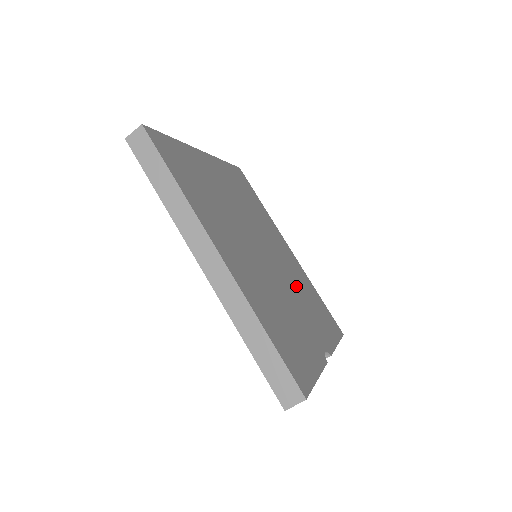
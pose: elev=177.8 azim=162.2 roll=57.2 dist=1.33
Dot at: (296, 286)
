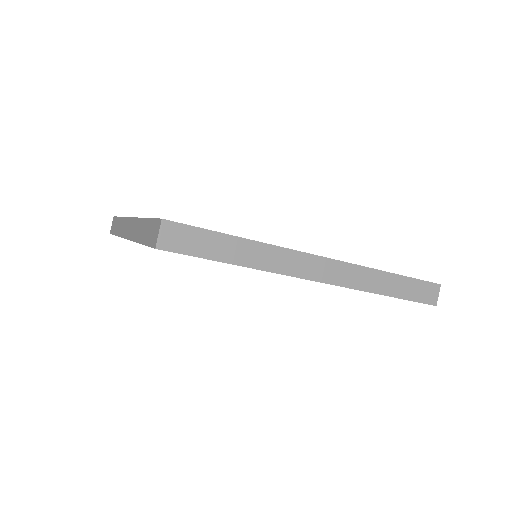
Dot at: occluded
